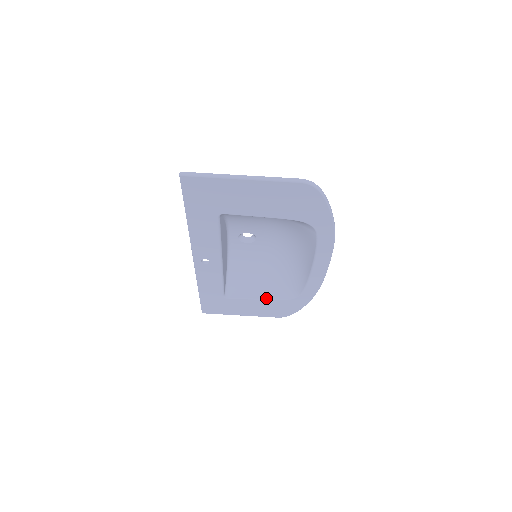
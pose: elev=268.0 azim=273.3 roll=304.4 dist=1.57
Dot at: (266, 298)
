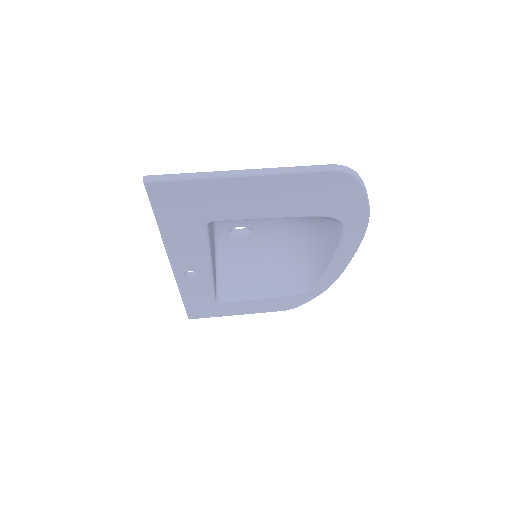
Dot at: (268, 296)
